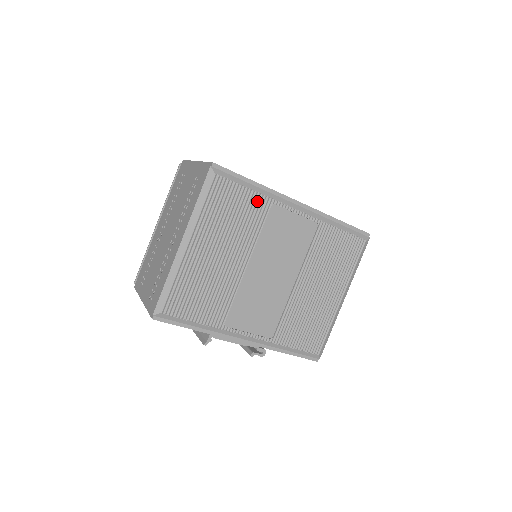
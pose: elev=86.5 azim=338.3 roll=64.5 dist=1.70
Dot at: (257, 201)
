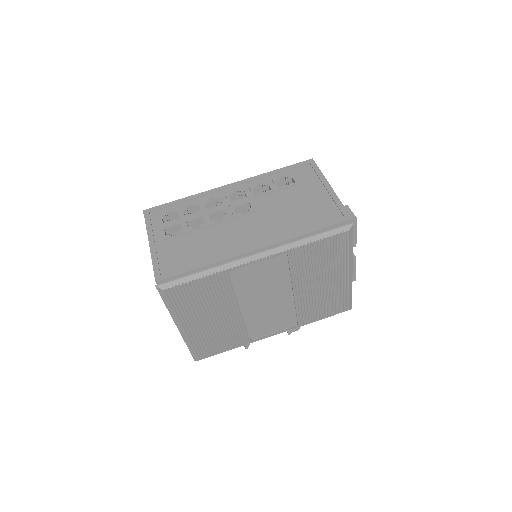
Dot at: (214, 279)
